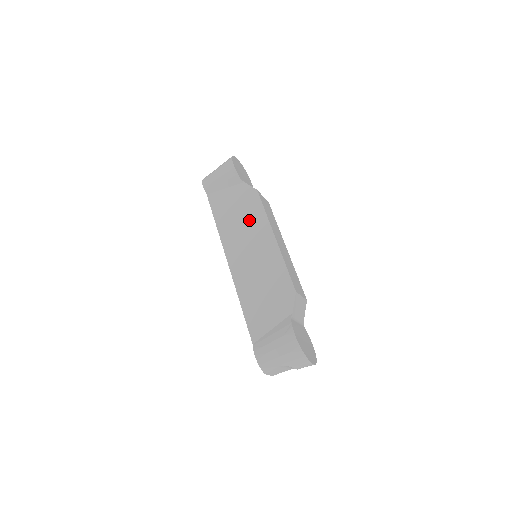
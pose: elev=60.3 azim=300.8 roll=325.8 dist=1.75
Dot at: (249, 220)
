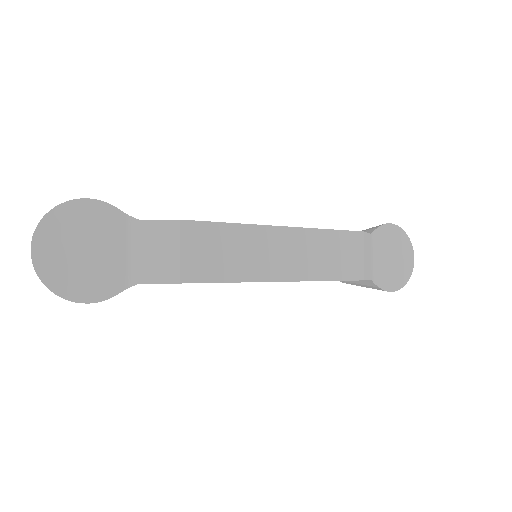
Dot at: occluded
